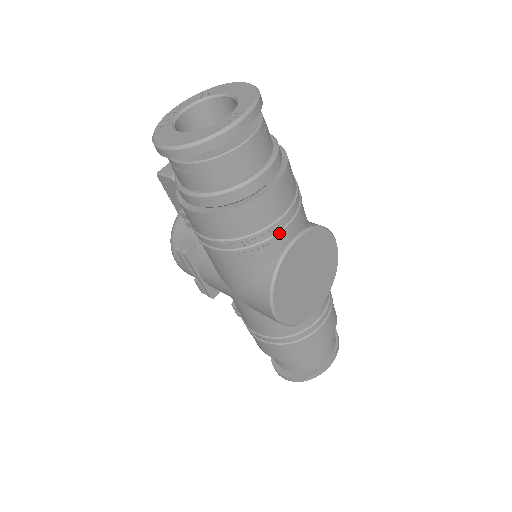
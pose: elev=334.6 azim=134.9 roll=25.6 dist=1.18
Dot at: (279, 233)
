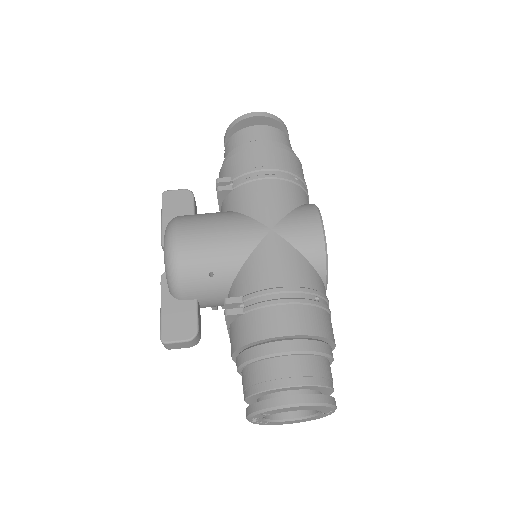
Dot at: occluded
